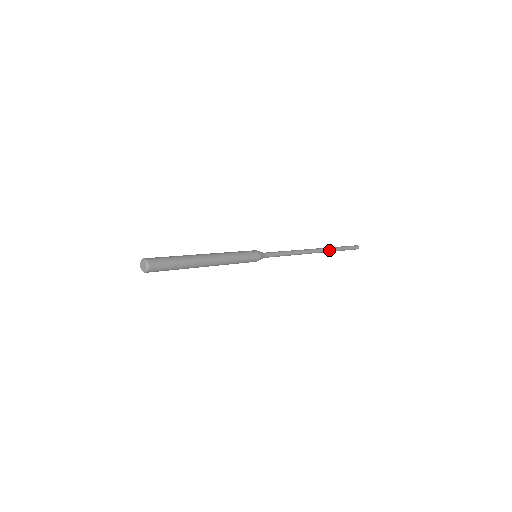
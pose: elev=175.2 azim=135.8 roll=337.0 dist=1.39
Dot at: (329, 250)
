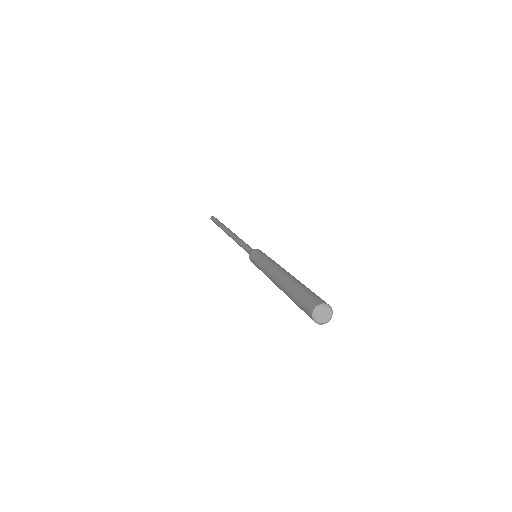
Dot at: occluded
